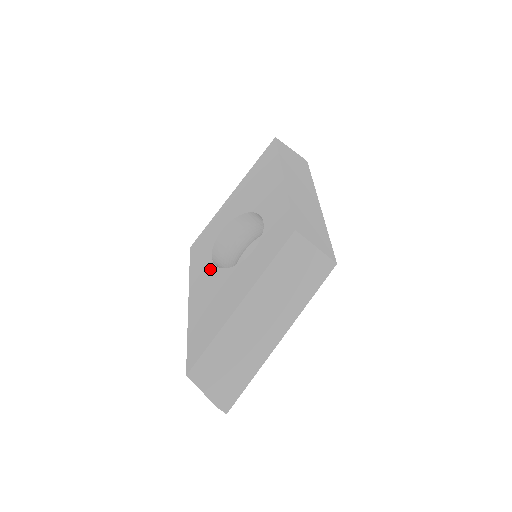
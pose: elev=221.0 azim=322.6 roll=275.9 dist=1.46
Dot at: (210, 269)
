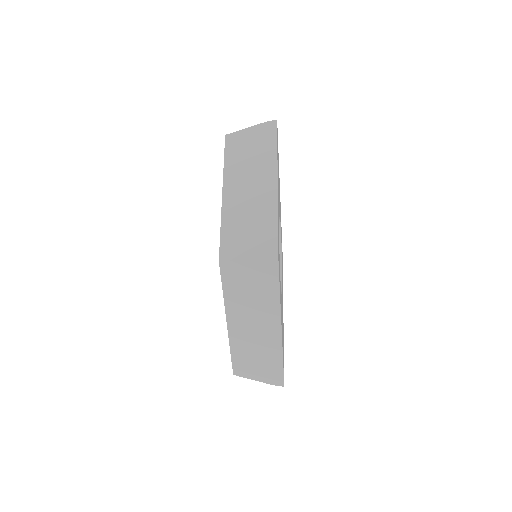
Dot at: occluded
